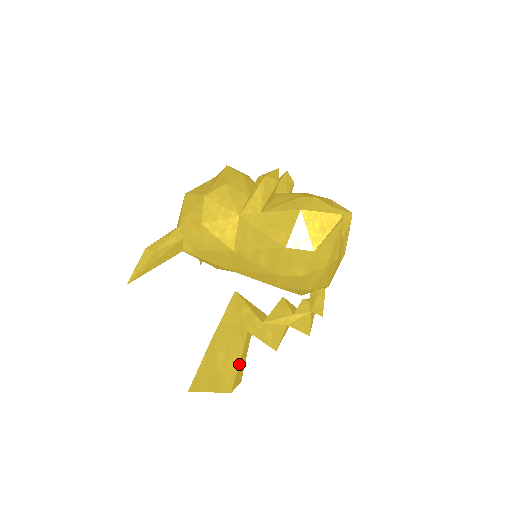
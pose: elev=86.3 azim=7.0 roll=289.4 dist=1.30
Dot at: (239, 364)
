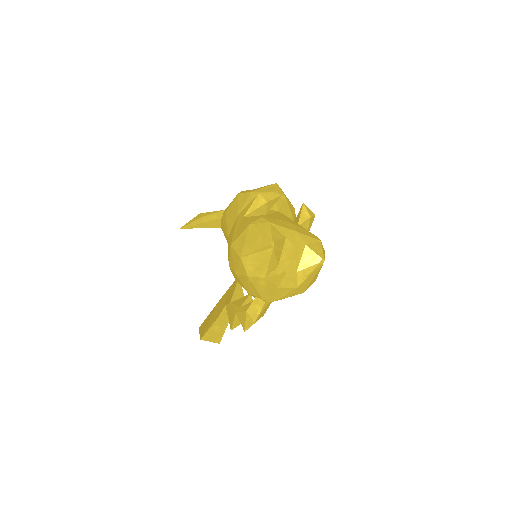
Dot at: (213, 324)
